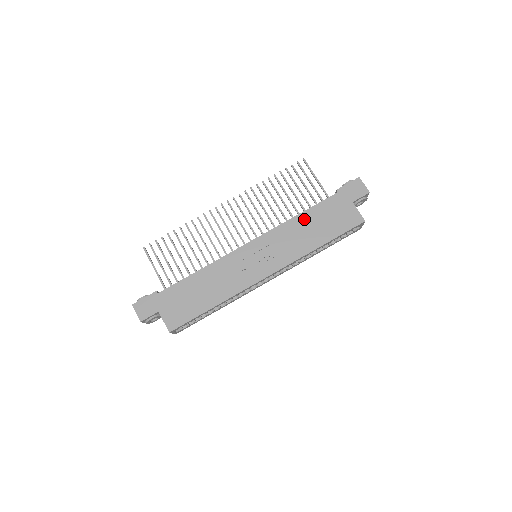
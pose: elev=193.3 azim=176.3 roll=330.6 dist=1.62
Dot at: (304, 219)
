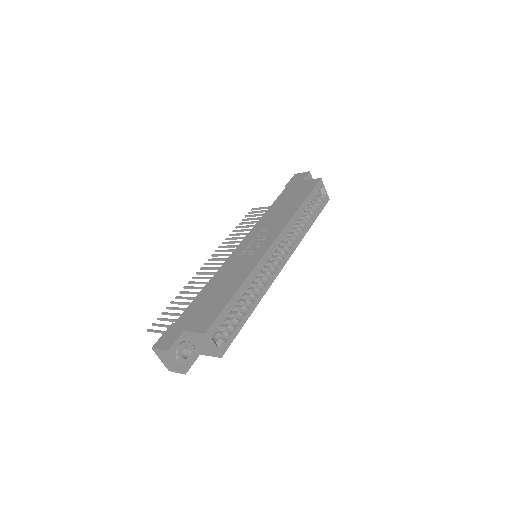
Dot at: (274, 208)
